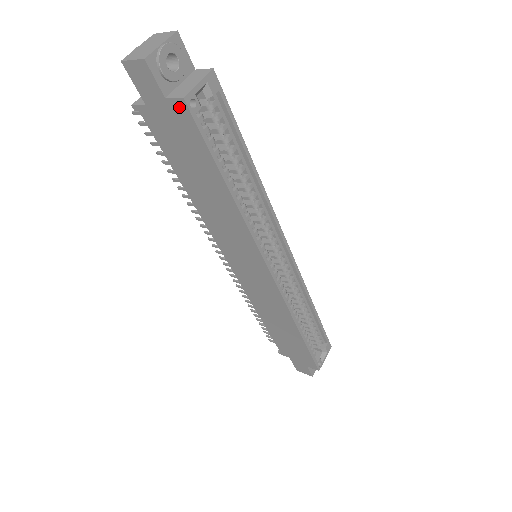
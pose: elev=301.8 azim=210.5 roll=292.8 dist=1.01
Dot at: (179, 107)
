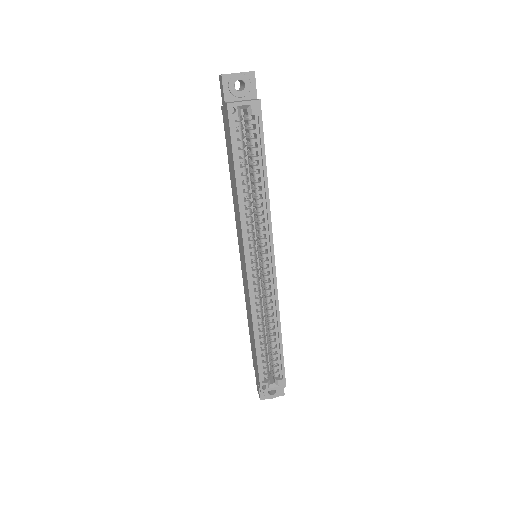
Dot at: (227, 110)
